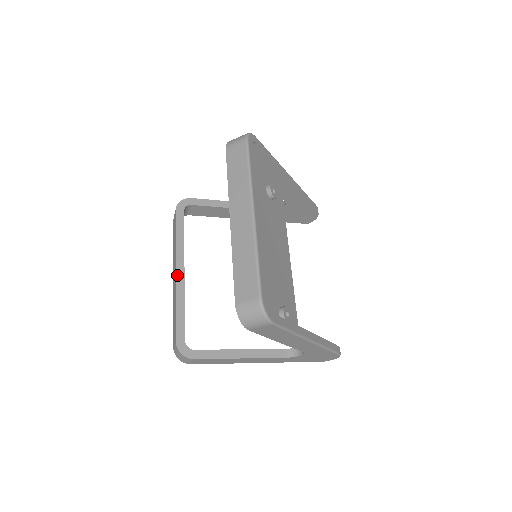
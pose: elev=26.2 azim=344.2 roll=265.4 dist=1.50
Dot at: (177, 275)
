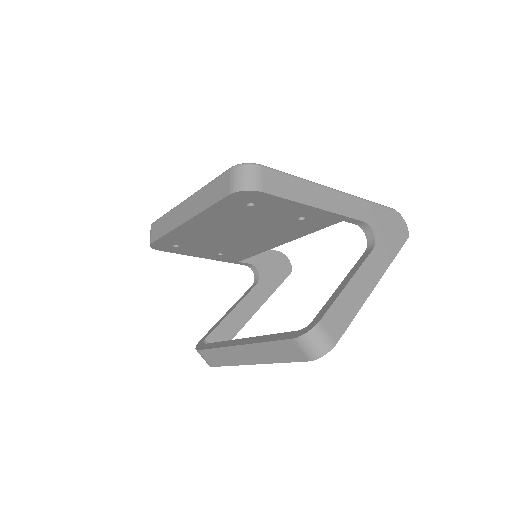
Dot at: (242, 344)
